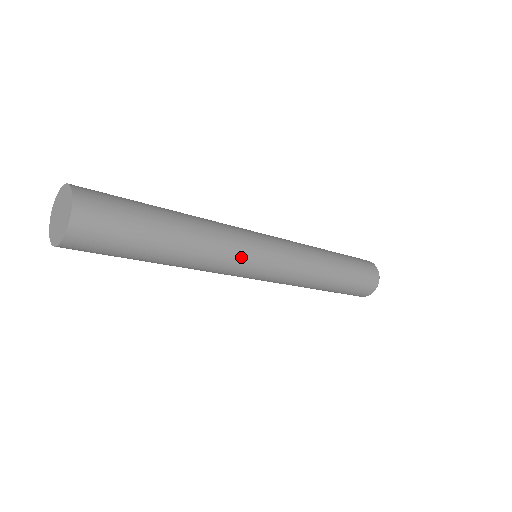
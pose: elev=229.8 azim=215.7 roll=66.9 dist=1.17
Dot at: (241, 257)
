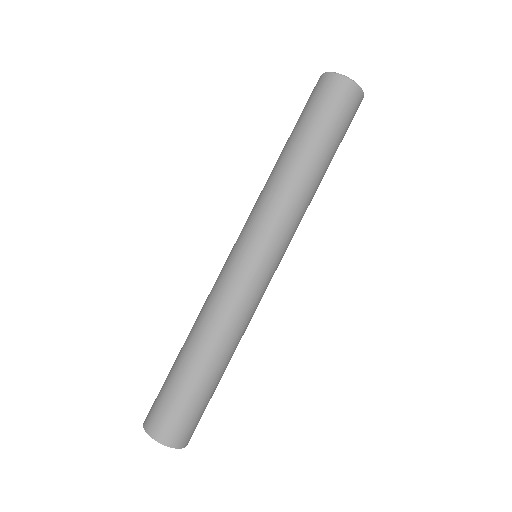
Dot at: (251, 298)
